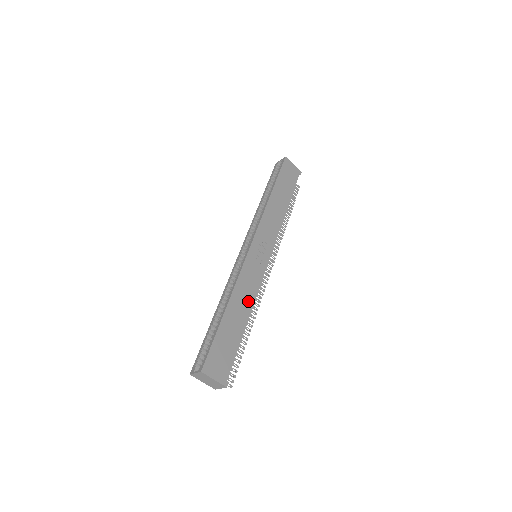
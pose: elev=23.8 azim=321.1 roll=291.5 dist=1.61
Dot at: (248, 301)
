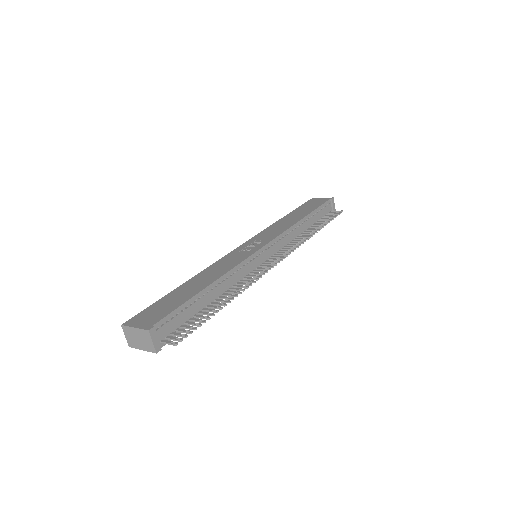
Dot at: (217, 274)
